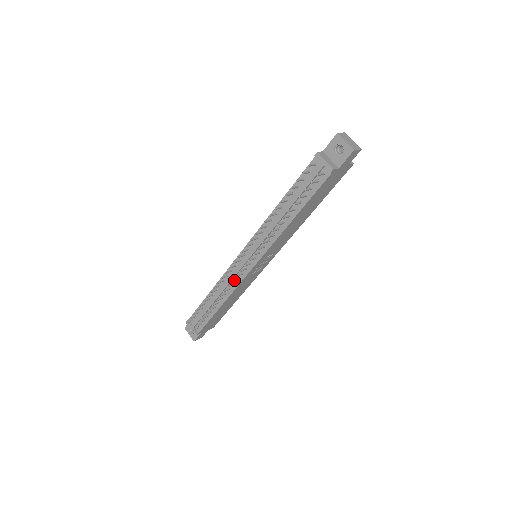
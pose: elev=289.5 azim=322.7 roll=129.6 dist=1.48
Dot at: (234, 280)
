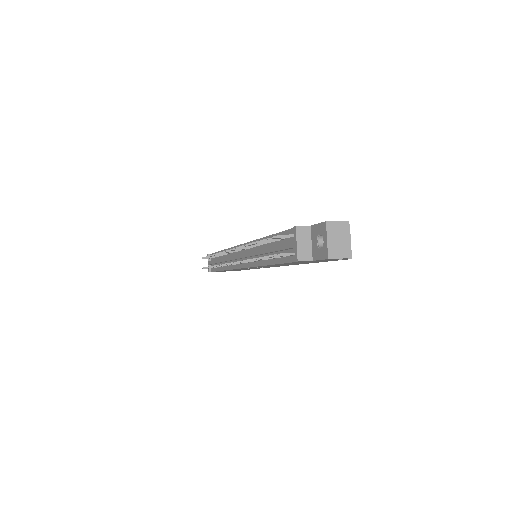
Dot at: occluded
